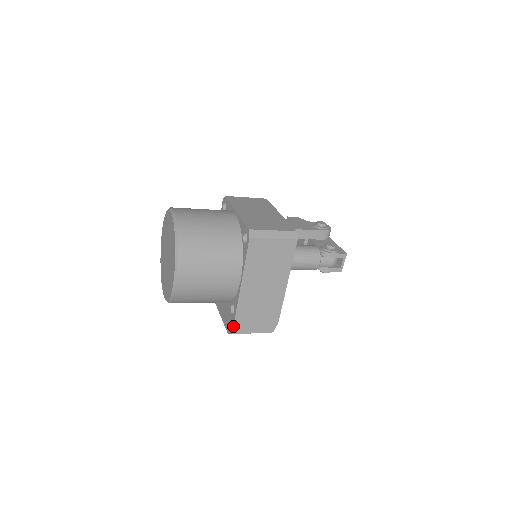
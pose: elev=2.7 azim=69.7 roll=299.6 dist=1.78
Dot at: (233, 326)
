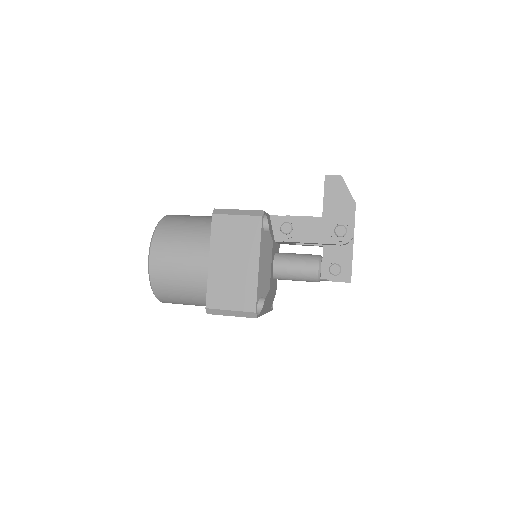
Dot at: occluded
